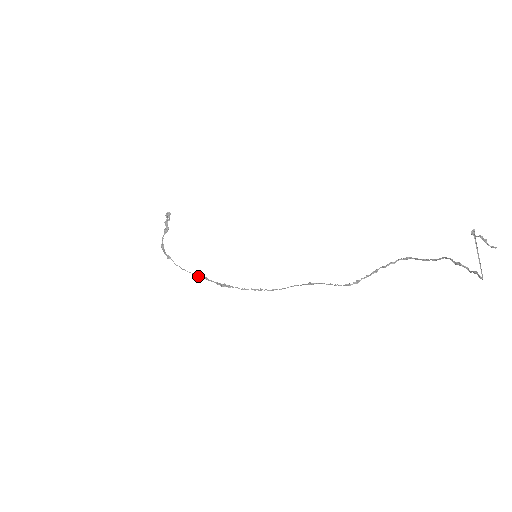
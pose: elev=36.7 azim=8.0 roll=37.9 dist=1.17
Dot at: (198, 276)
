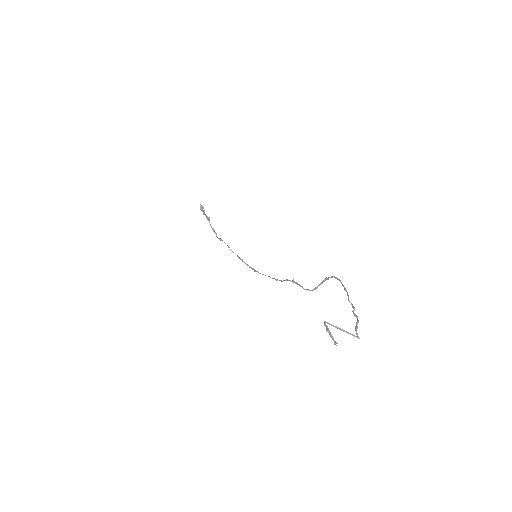
Dot at: (239, 258)
